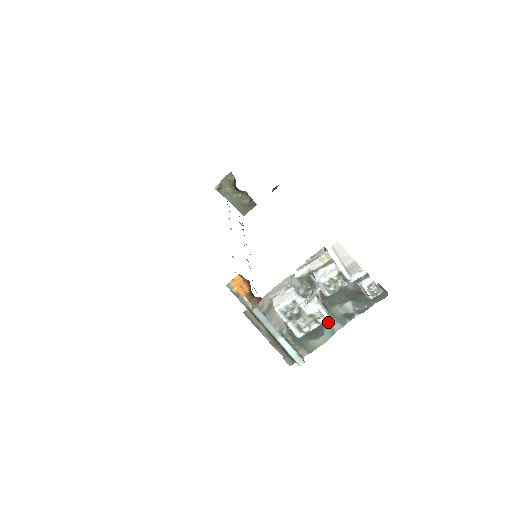
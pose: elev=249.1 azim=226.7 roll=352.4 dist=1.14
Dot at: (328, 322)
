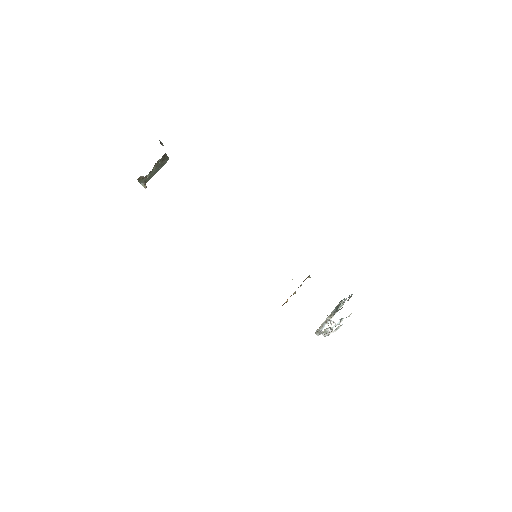
Dot at: (340, 303)
